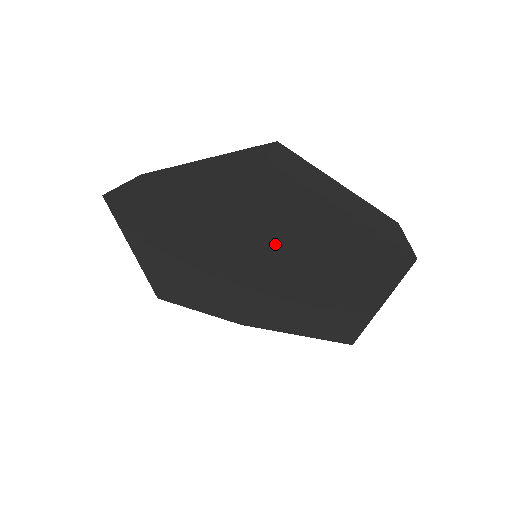
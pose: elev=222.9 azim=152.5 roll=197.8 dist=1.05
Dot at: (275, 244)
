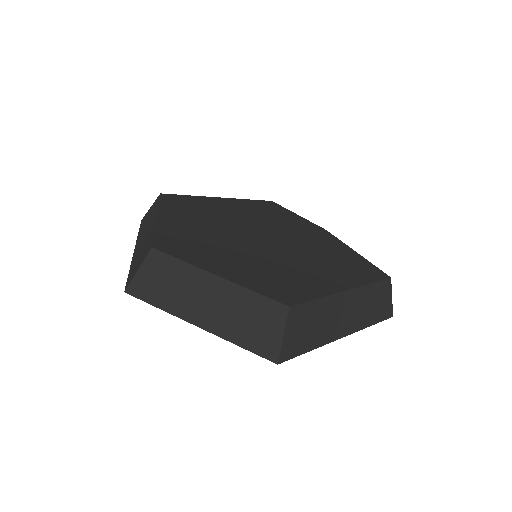
Dot at: occluded
